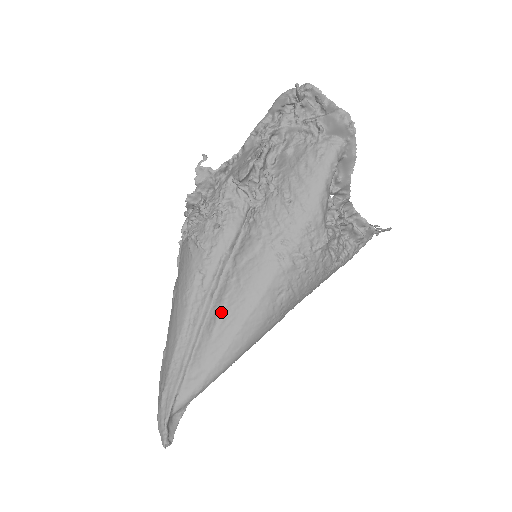
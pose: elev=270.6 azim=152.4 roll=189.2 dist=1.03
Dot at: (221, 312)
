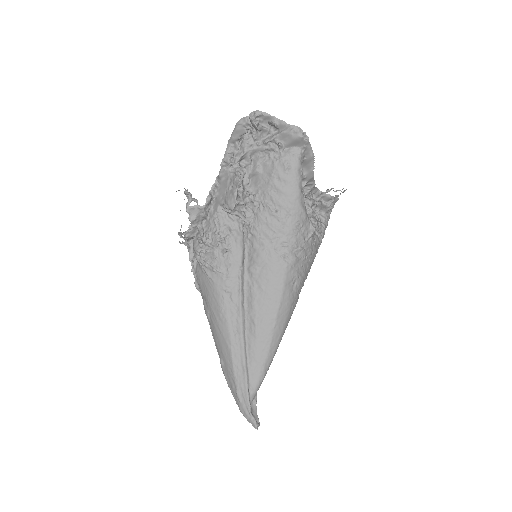
Dot at: (256, 316)
